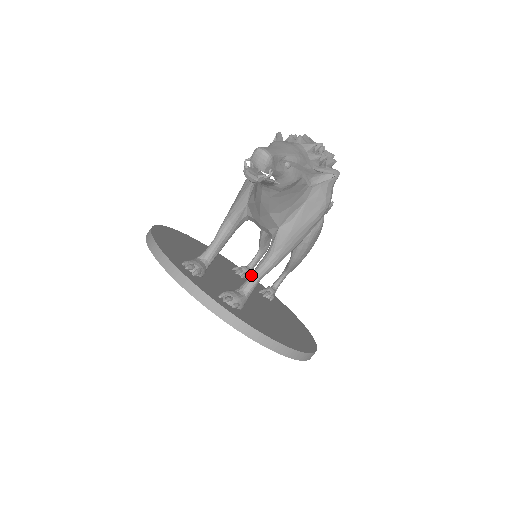
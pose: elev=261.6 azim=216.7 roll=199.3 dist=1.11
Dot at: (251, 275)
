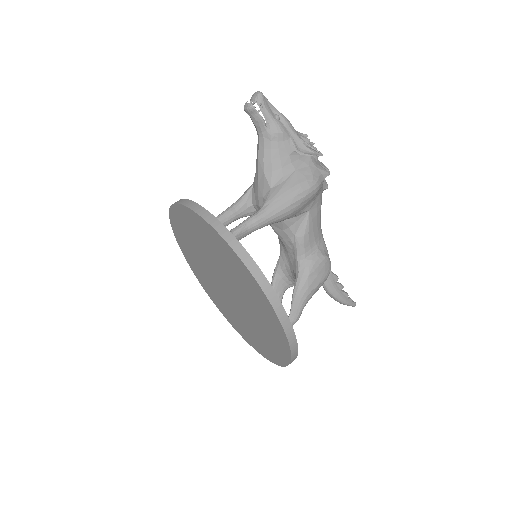
Dot at: (240, 224)
